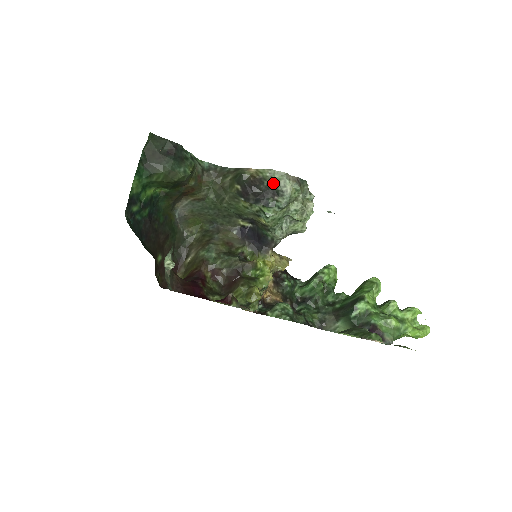
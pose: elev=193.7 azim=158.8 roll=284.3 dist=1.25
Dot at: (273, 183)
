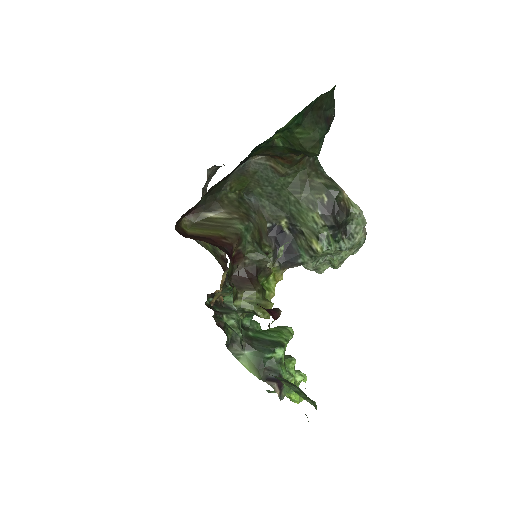
Dot at: (351, 222)
